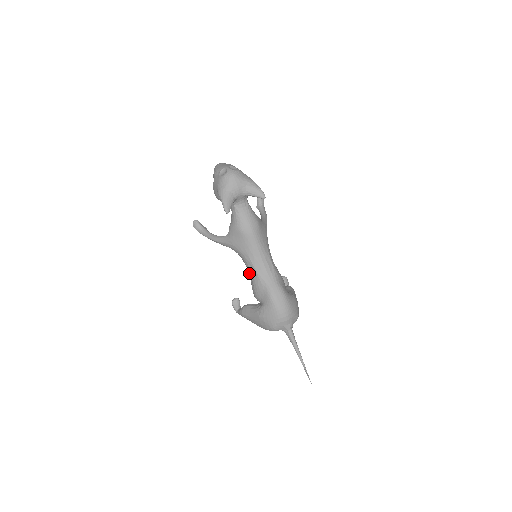
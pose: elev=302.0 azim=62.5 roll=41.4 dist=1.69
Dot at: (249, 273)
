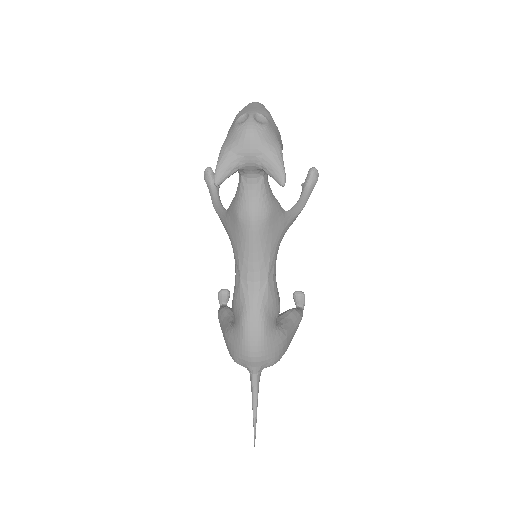
Dot at: occluded
